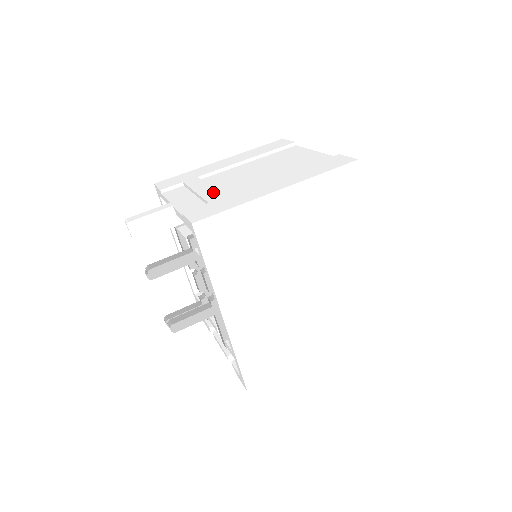
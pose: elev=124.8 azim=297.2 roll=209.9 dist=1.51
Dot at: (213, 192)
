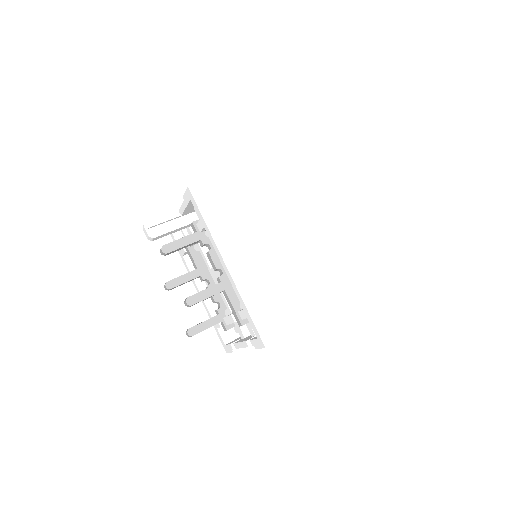
Dot at: occluded
